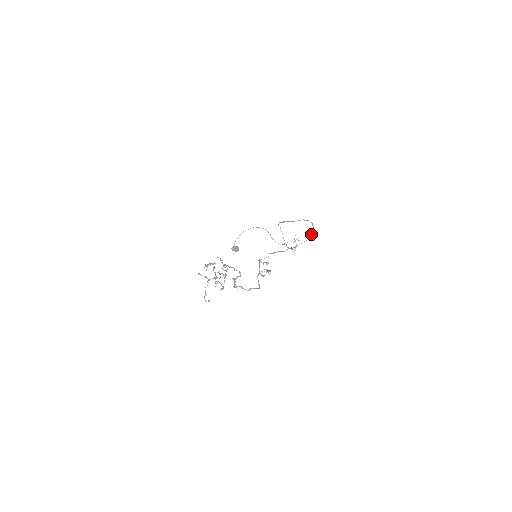
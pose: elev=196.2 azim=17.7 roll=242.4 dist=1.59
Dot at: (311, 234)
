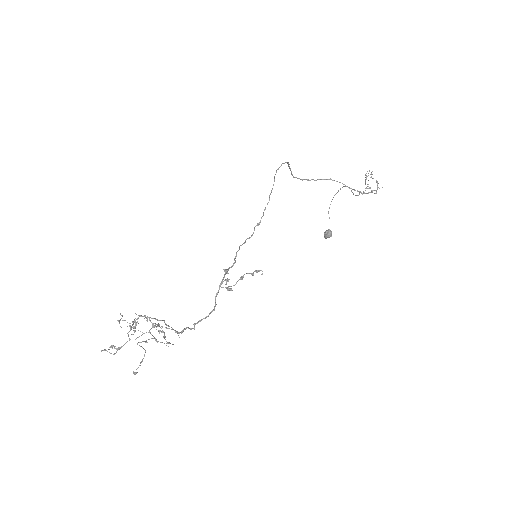
Dot at: occluded
